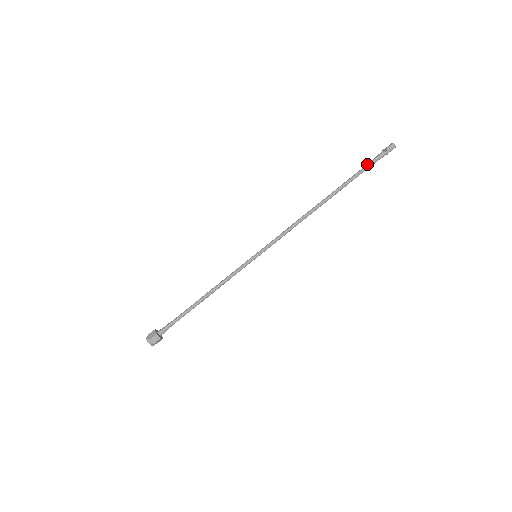
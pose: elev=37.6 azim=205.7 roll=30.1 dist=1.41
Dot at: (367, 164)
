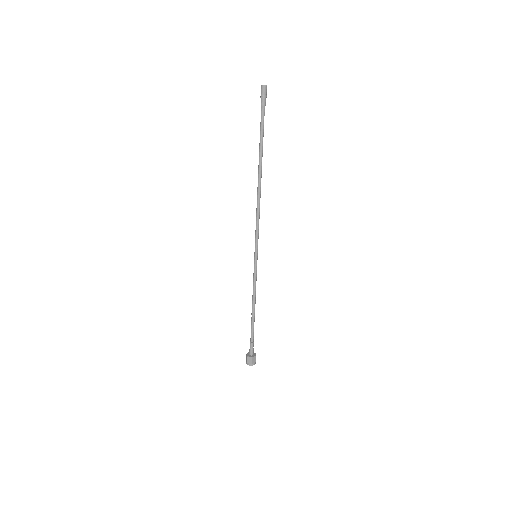
Dot at: occluded
